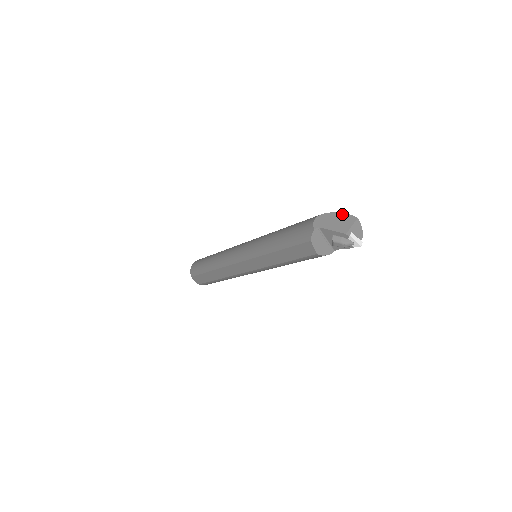
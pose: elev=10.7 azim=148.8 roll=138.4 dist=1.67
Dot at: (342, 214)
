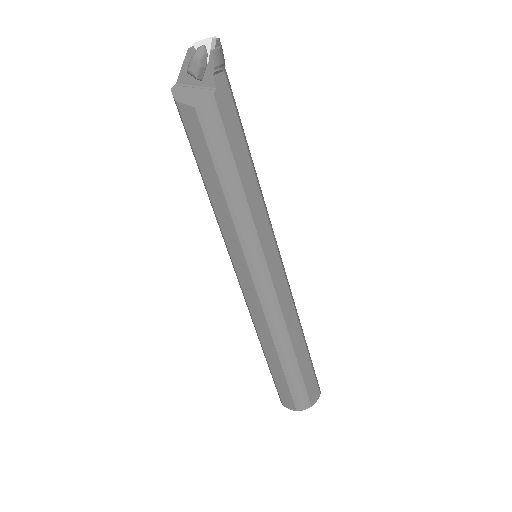
Dot at: occluded
